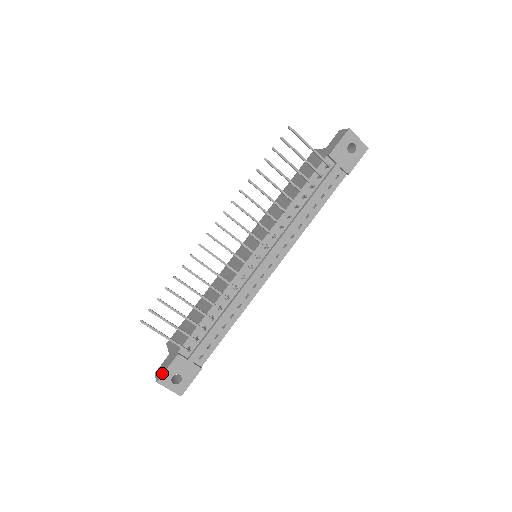
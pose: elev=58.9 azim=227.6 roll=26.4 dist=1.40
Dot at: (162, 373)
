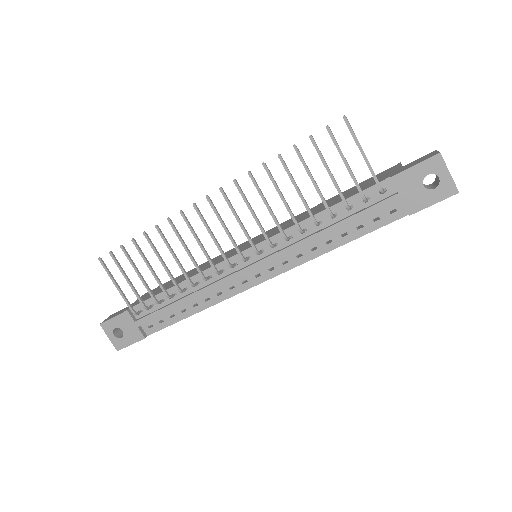
Dot at: (108, 319)
